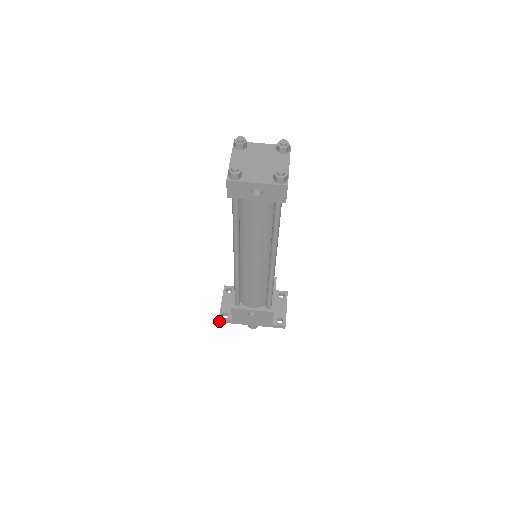
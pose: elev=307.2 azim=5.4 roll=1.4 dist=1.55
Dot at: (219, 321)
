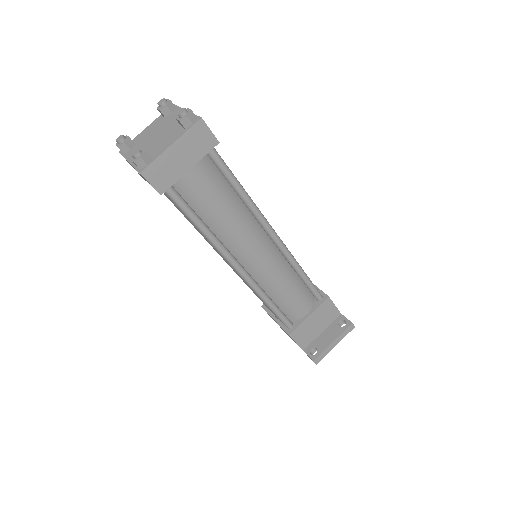
Dot at: occluded
